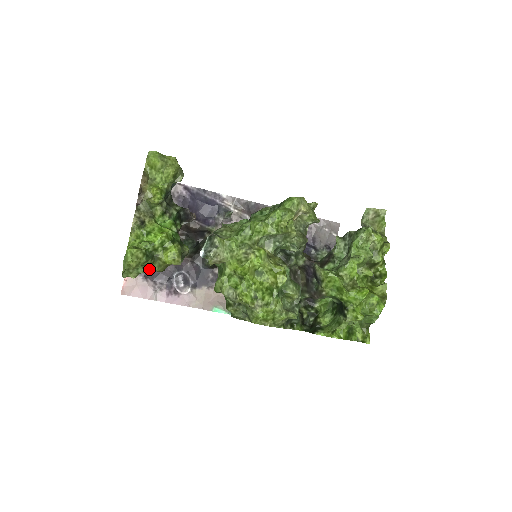
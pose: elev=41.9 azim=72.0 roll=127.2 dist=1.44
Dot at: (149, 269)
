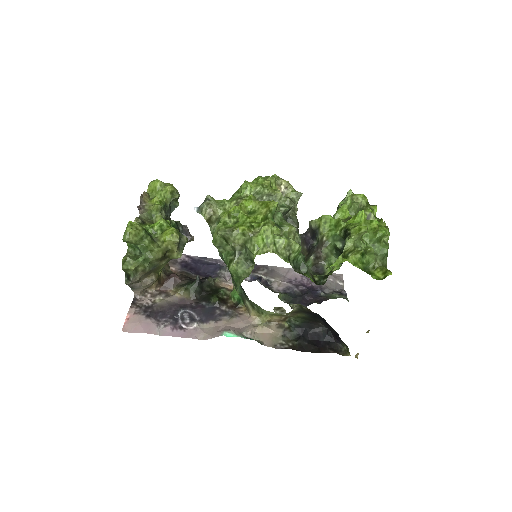
Dot at: (149, 257)
